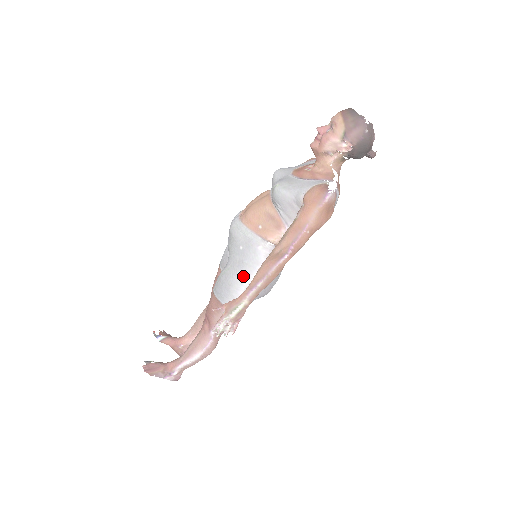
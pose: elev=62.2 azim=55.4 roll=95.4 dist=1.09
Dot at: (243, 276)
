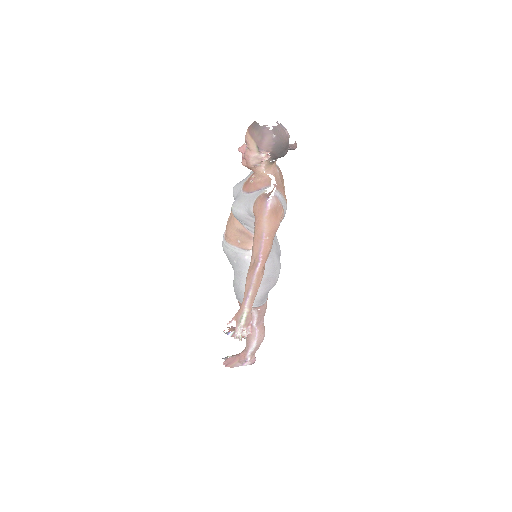
Dot at: occluded
